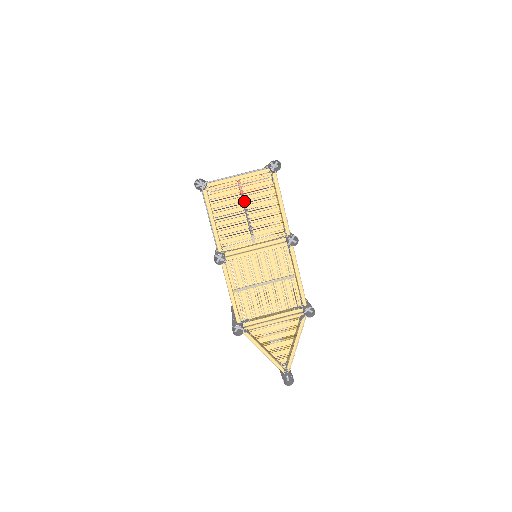
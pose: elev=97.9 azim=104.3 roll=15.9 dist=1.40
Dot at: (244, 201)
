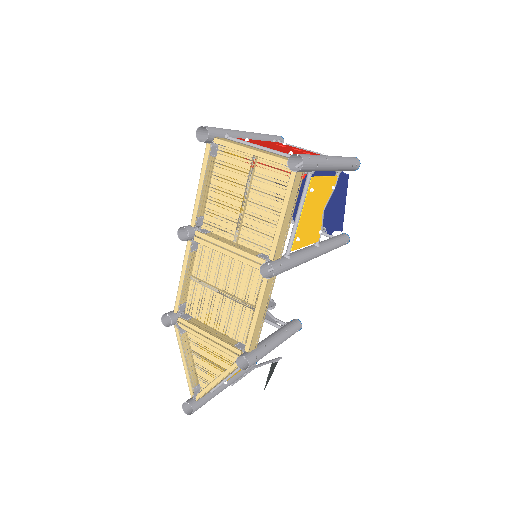
Dot at: (248, 185)
